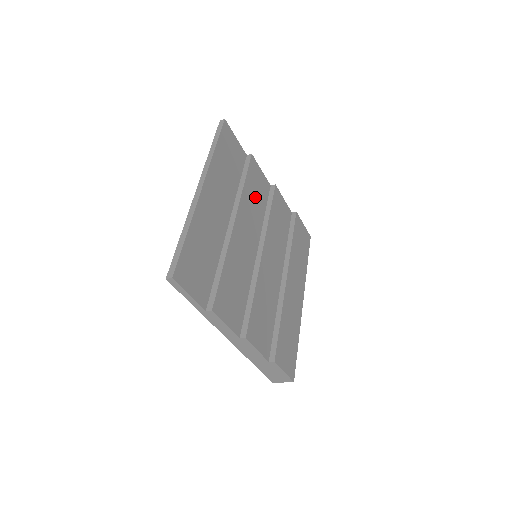
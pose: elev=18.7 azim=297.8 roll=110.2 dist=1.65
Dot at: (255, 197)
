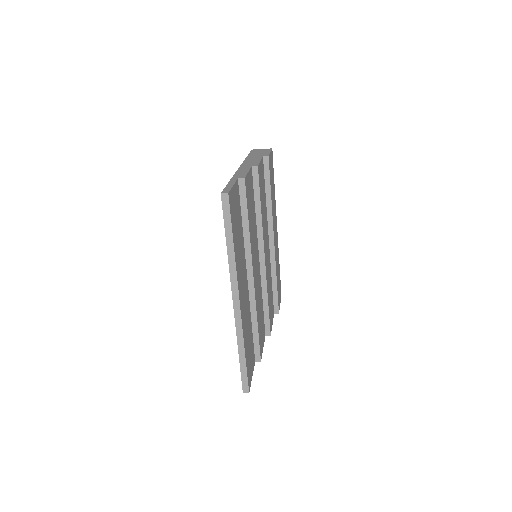
Dot at: (252, 215)
